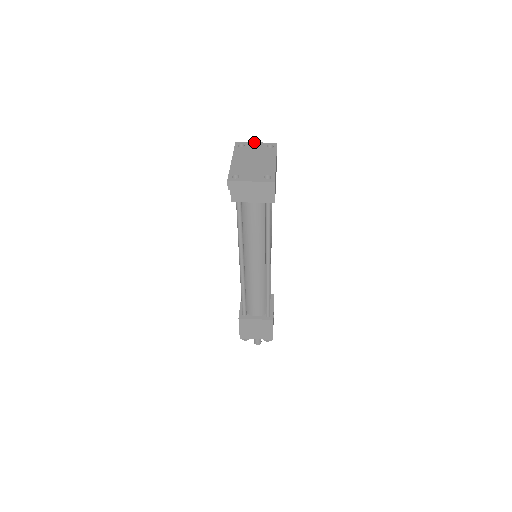
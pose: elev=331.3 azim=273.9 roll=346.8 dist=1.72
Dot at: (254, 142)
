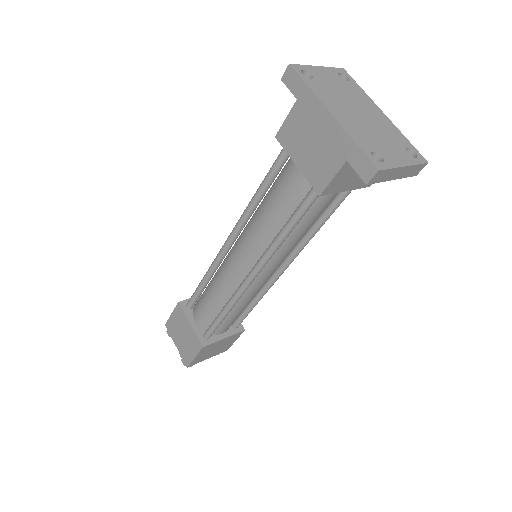
Dot at: occluded
